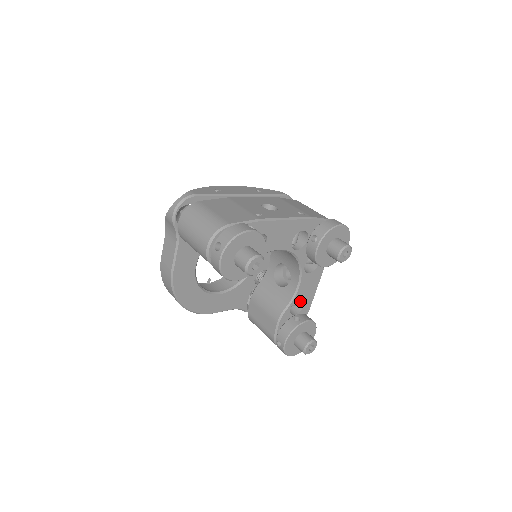
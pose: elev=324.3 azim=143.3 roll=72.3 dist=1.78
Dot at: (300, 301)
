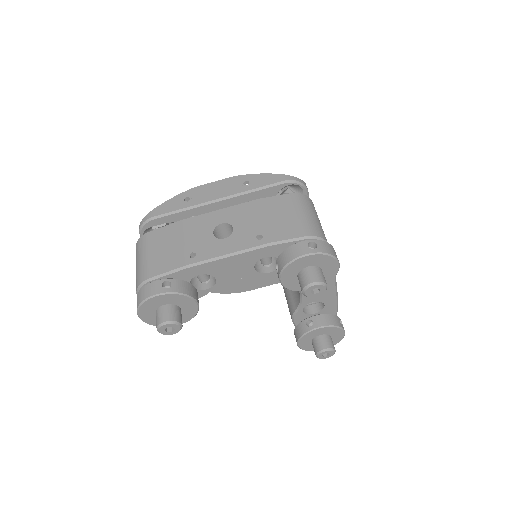
Dot at: occluded
